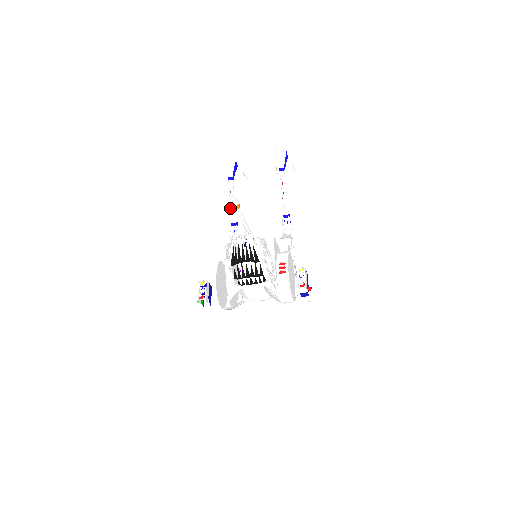
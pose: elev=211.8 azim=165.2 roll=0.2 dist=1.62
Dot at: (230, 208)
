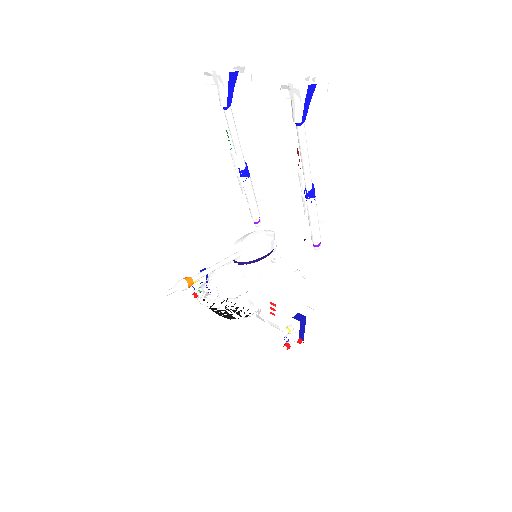
Dot at: (231, 154)
